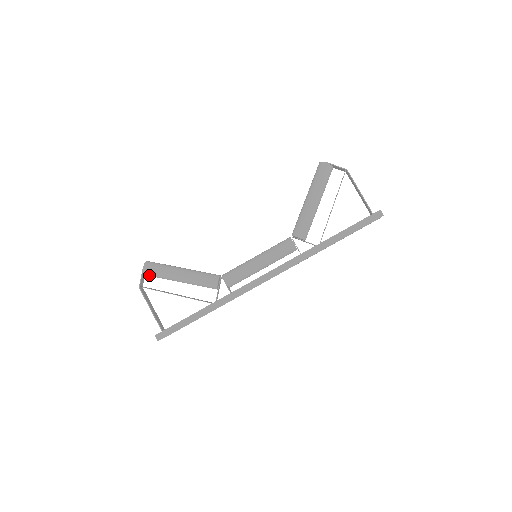
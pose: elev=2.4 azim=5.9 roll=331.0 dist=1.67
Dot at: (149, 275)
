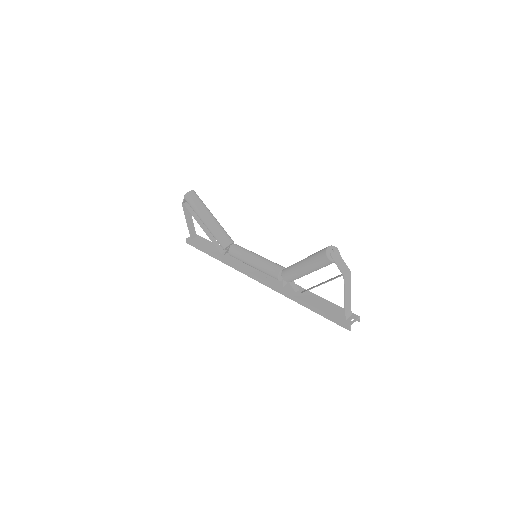
Dot at: occluded
